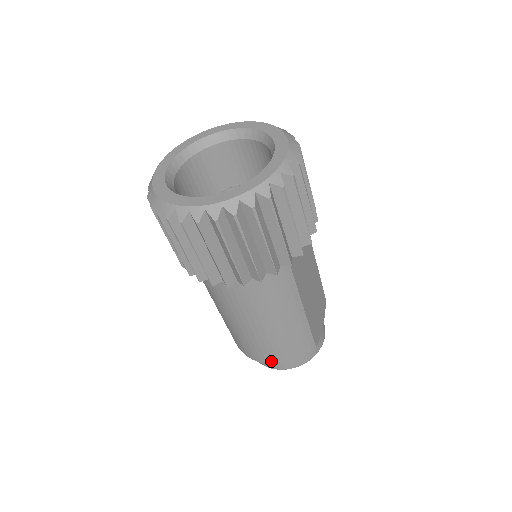
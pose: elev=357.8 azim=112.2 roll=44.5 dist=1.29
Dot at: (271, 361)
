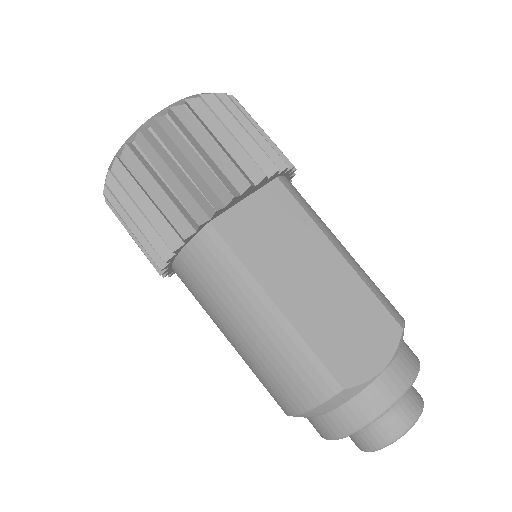
Dot at: (288, 409)
